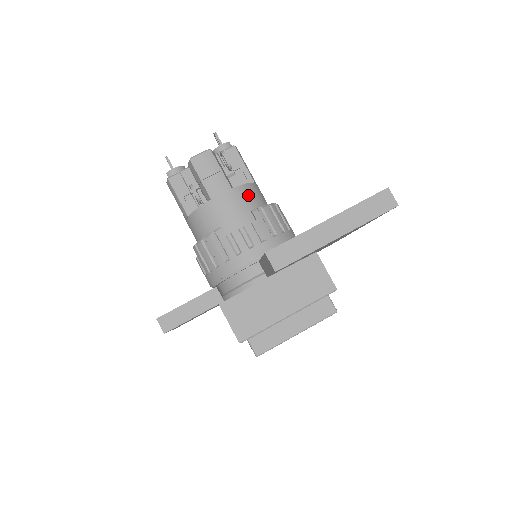
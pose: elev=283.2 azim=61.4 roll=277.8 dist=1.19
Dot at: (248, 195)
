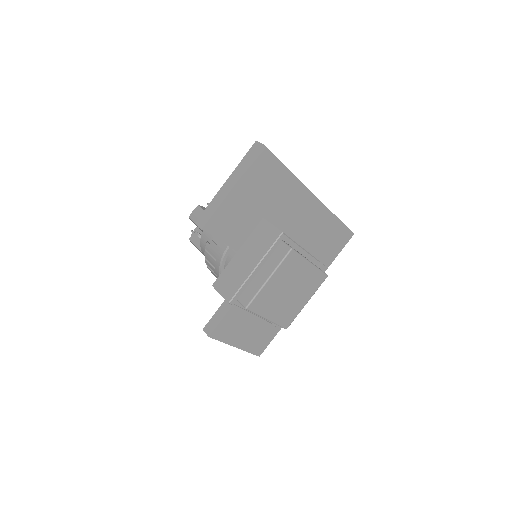
Dot at: occluded
